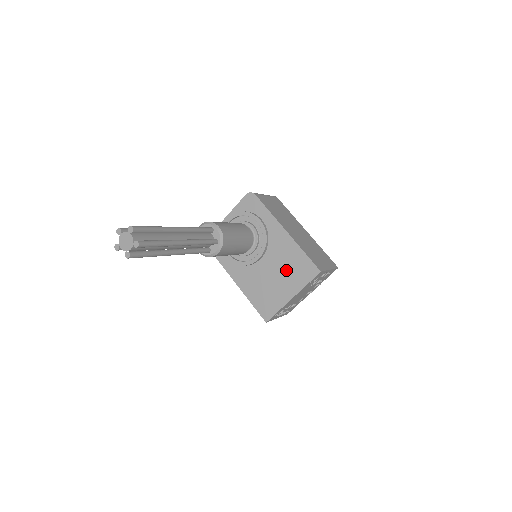
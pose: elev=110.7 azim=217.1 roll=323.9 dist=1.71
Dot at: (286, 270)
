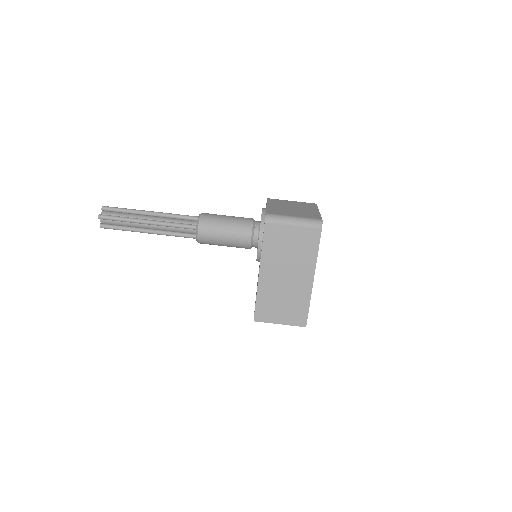
Dot at: occluded
